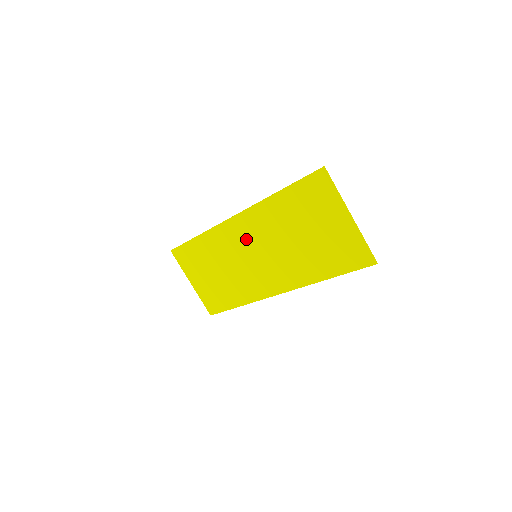
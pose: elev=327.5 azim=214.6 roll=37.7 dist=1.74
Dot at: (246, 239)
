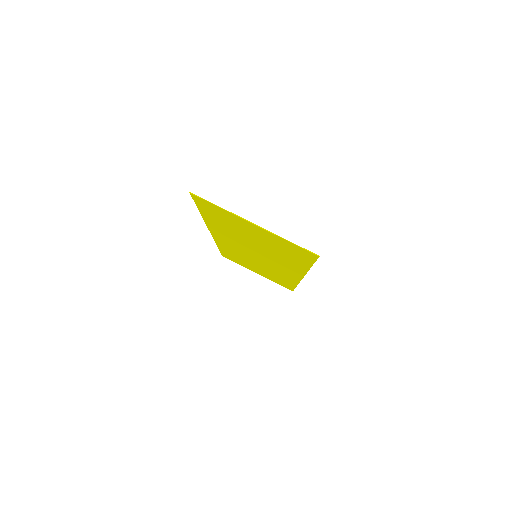
Dot at: (236, 246)
